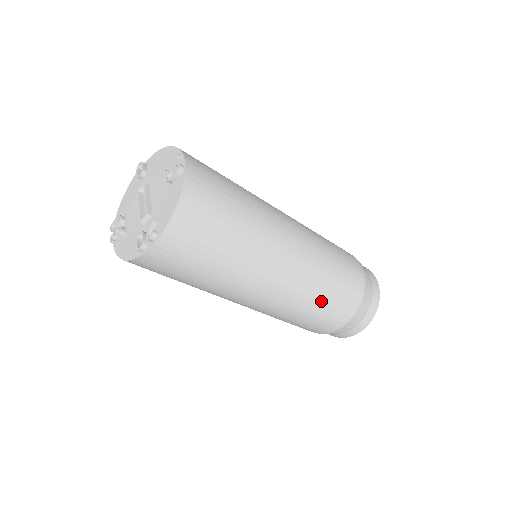
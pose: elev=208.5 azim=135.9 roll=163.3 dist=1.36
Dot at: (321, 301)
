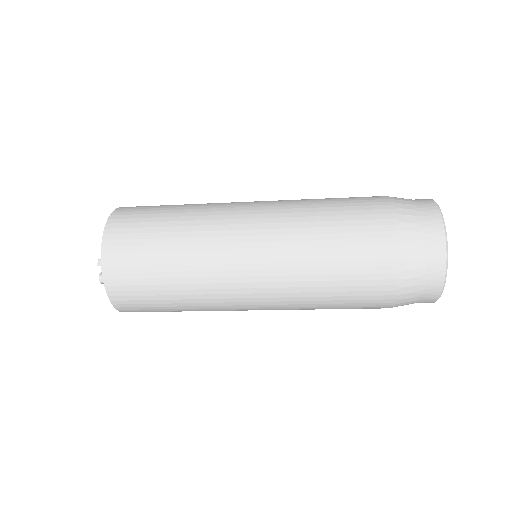
Dot at: occluded
